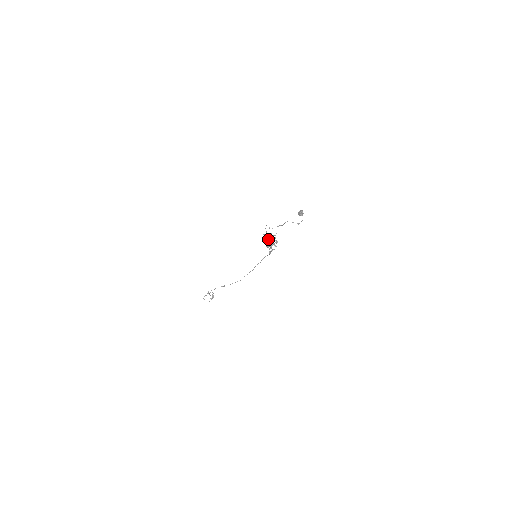
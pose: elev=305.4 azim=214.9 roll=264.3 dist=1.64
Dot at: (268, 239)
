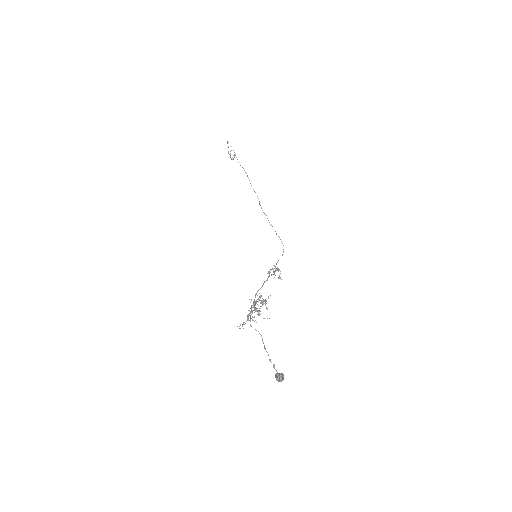
Dot at: (256, 302)
